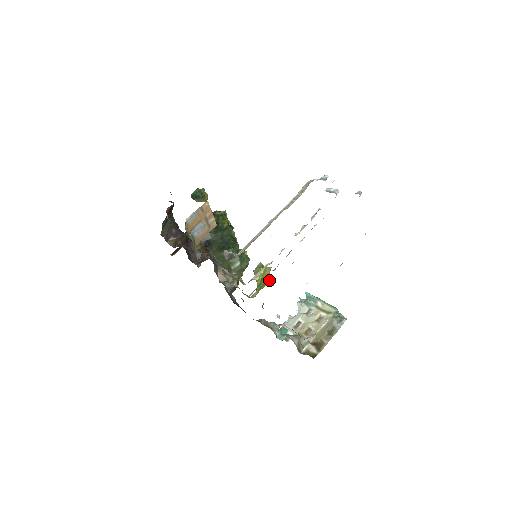
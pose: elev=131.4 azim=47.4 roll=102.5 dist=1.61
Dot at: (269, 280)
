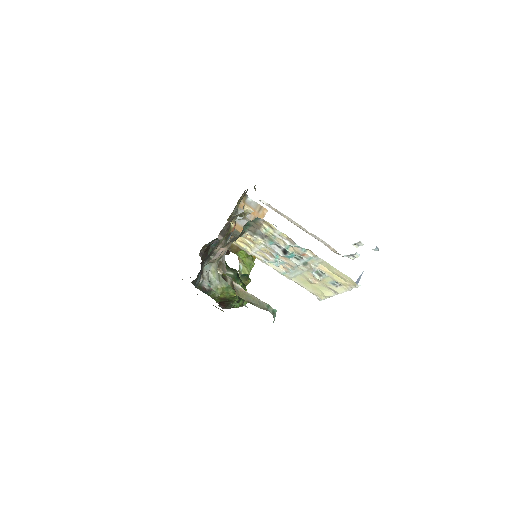
Dot at: occluded
